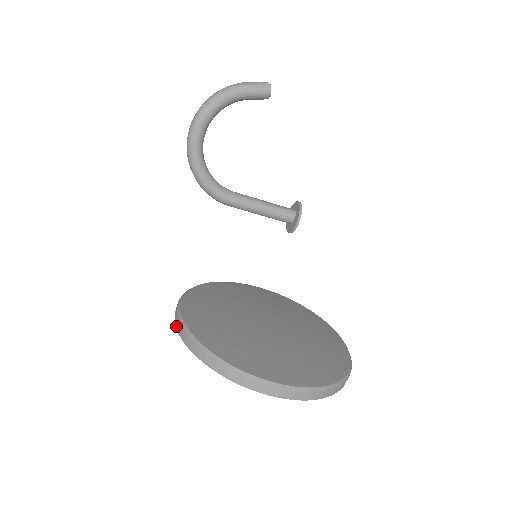
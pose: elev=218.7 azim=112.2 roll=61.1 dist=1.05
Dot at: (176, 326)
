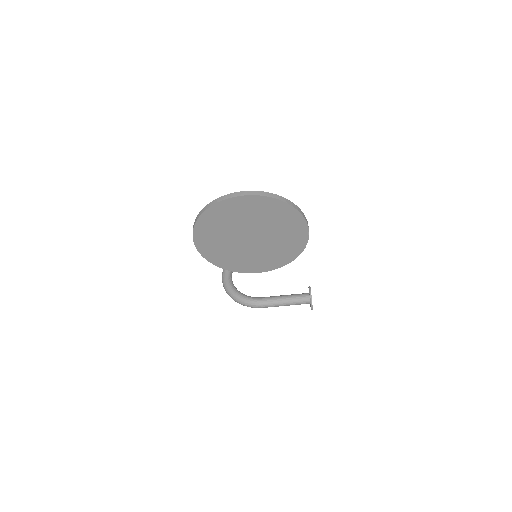
Dot at: (193, 237)
